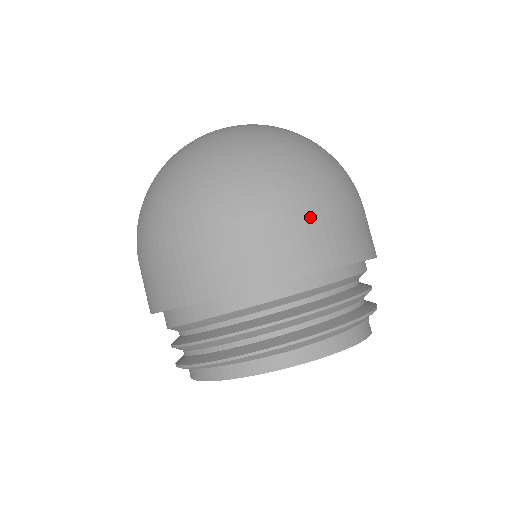
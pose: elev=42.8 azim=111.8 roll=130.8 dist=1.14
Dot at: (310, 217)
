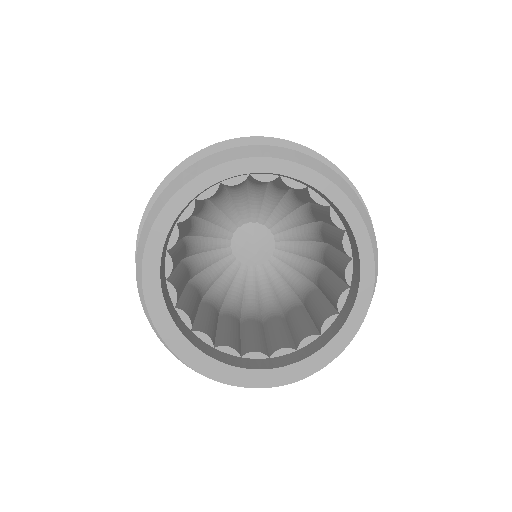
Dot at: occluded
